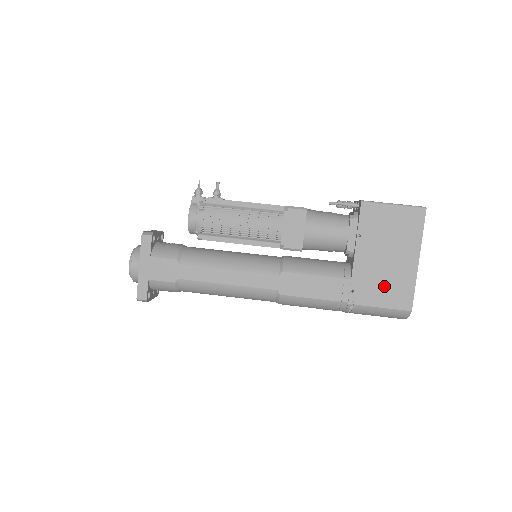
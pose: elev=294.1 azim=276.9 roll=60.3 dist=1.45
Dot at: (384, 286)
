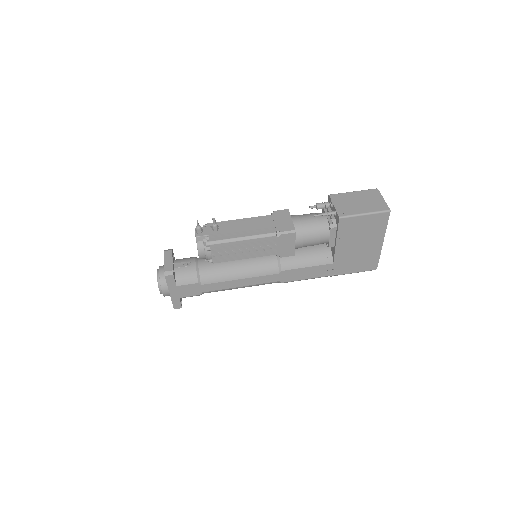
Dot at: (357, 261)
